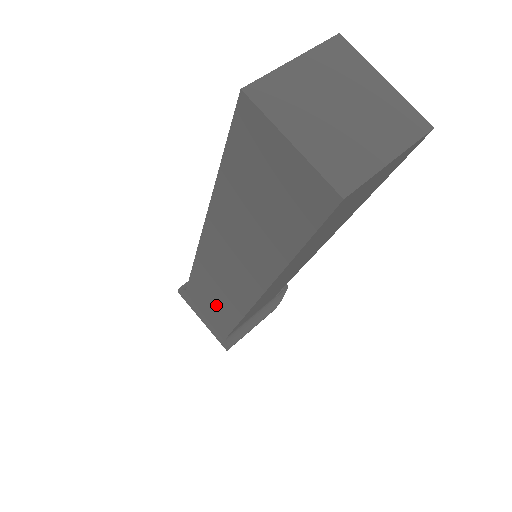
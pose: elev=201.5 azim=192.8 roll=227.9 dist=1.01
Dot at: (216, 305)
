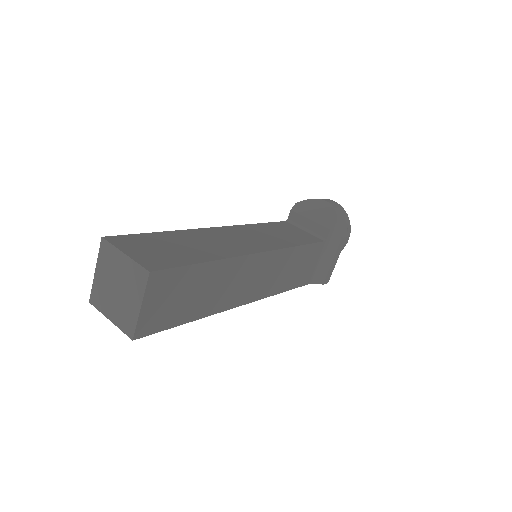
Dot at: occluded
